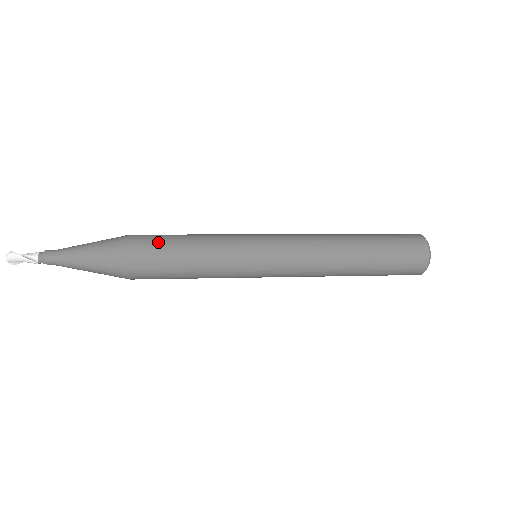
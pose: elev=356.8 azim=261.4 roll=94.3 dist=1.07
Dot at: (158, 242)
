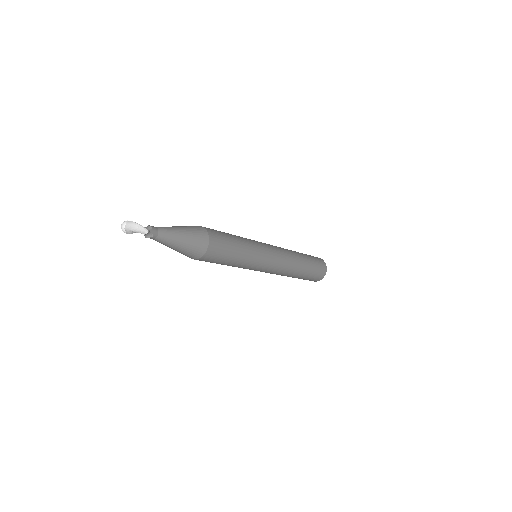
Dot at: (216, 230)
